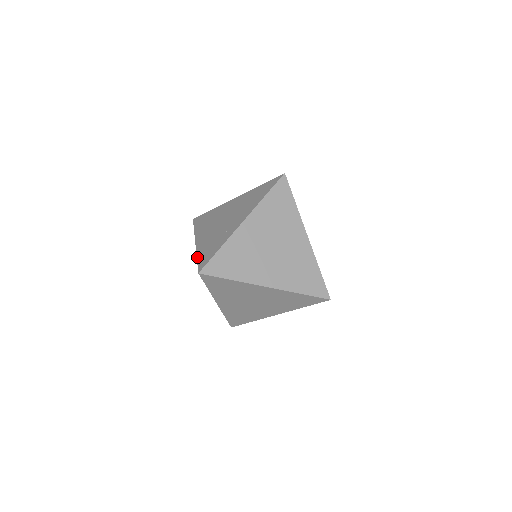
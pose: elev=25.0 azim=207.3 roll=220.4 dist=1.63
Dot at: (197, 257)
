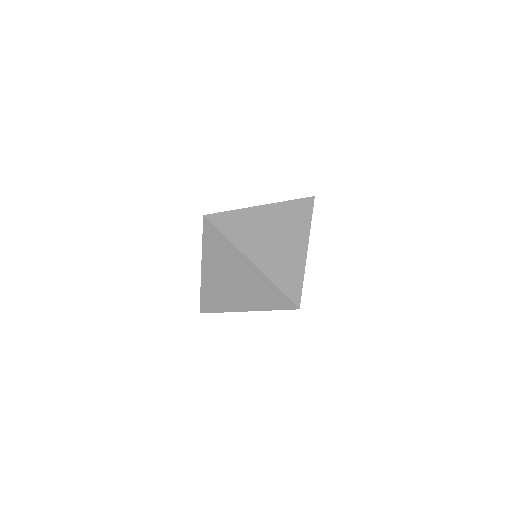
Dot at: (202, 241)
